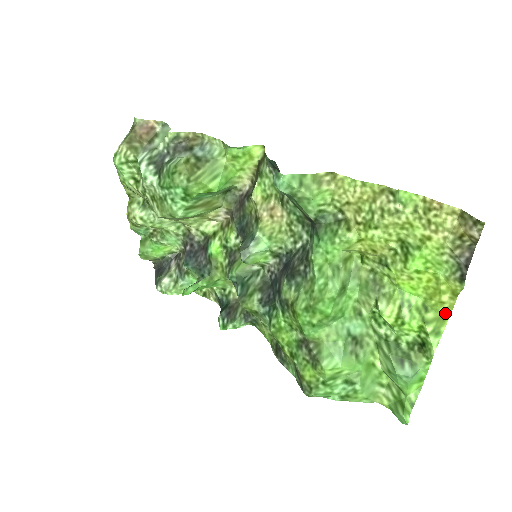
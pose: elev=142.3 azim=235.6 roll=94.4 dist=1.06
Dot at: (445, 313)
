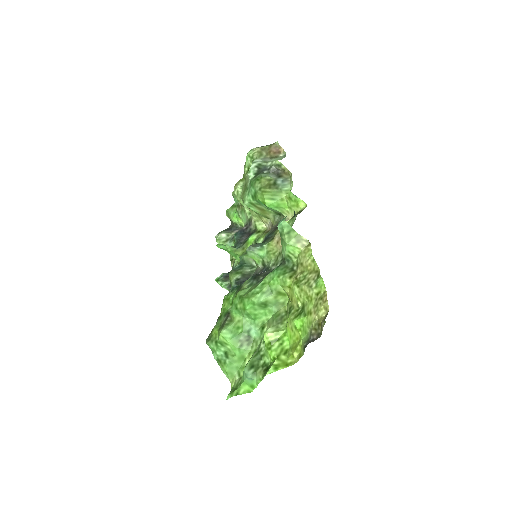
Dot at: (290, 363)
